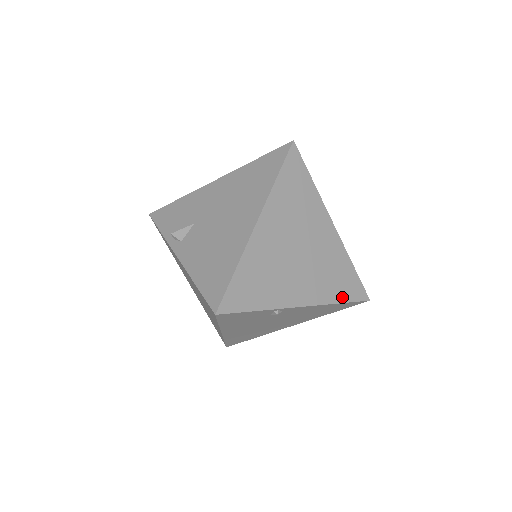
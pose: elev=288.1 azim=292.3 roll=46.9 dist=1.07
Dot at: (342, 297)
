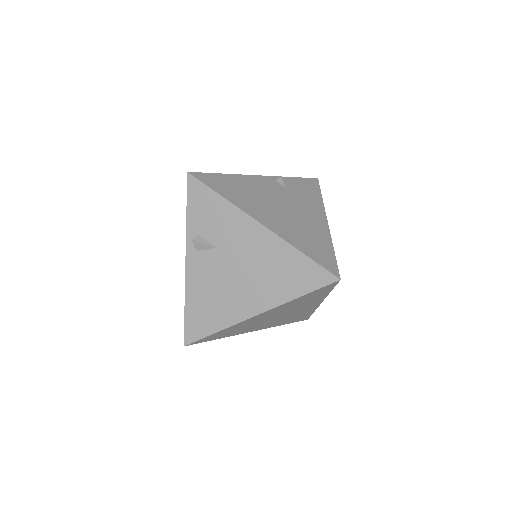
Dot at: (288, 323)
